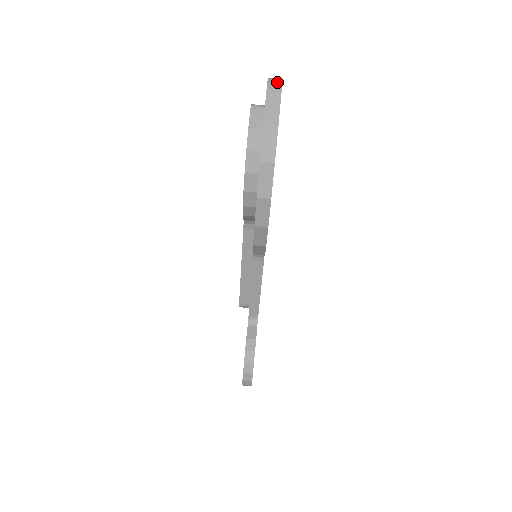
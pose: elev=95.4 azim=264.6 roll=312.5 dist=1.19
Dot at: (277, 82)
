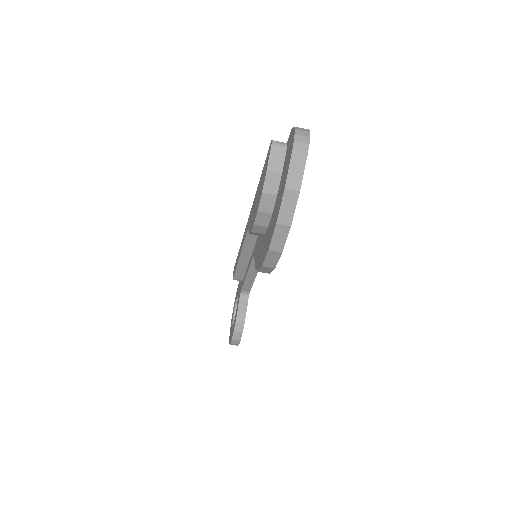
Dot at: (304, 141)
